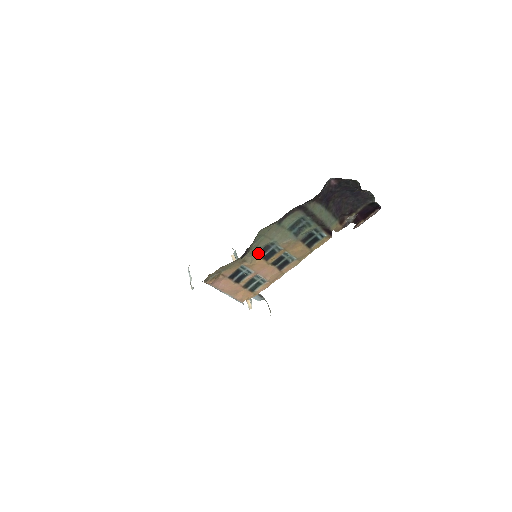
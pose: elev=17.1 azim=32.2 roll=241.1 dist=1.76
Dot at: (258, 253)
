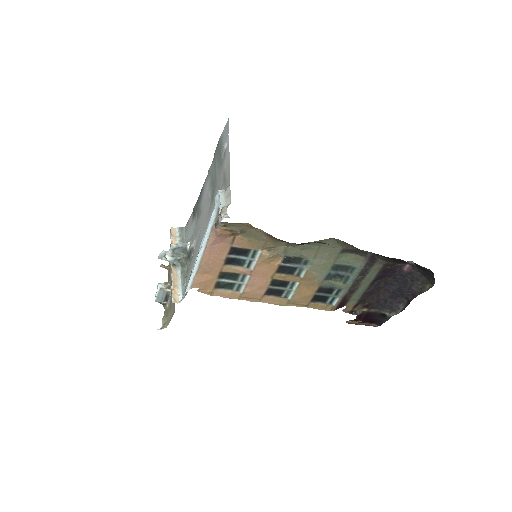
Dot at: (286, 256)
